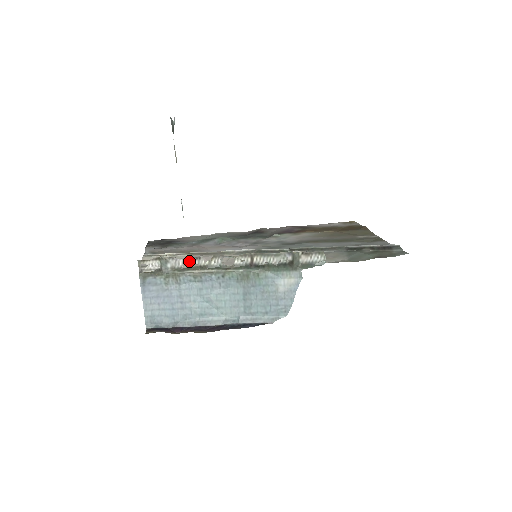
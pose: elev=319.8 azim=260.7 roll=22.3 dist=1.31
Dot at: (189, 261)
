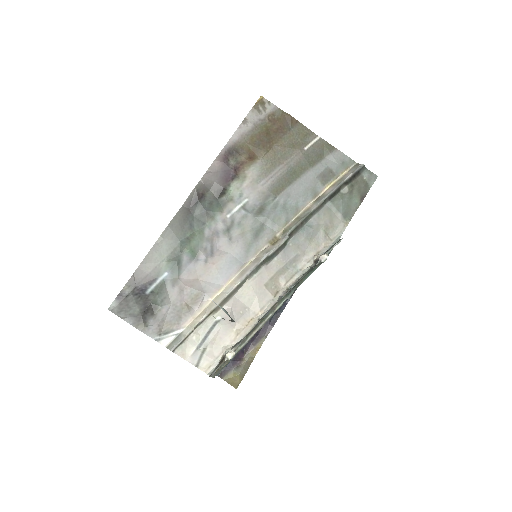
Dot at: occluded
